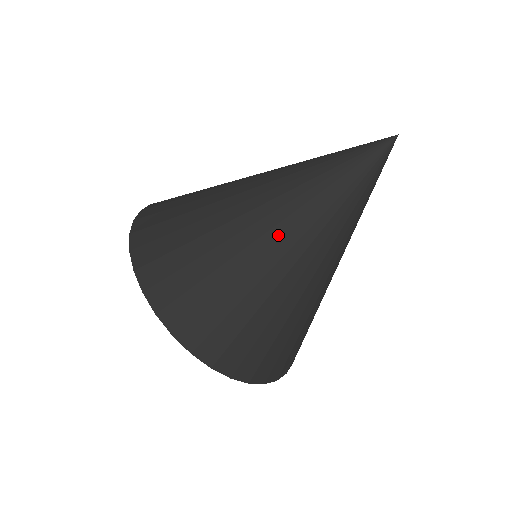
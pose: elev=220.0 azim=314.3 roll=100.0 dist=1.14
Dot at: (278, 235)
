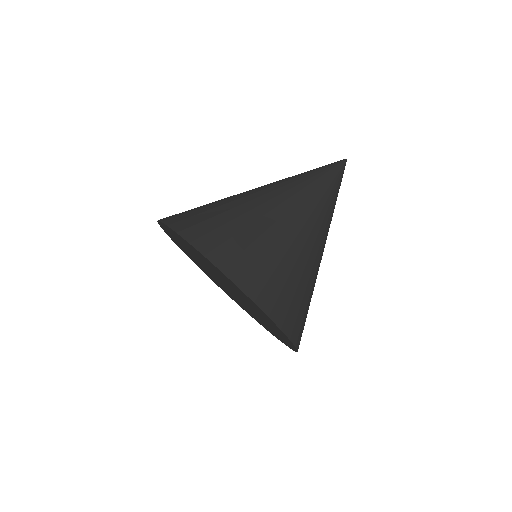
Dot at: (310, 228)
